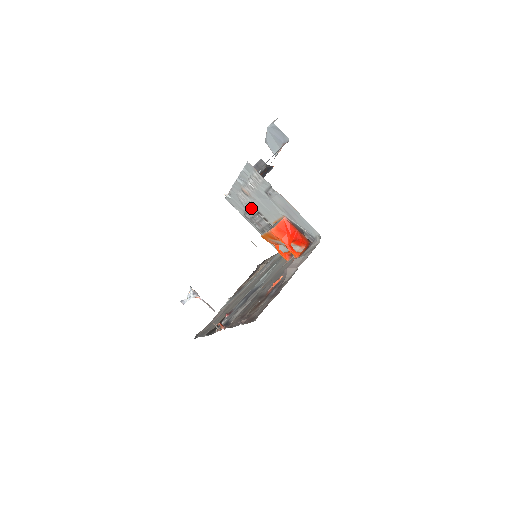
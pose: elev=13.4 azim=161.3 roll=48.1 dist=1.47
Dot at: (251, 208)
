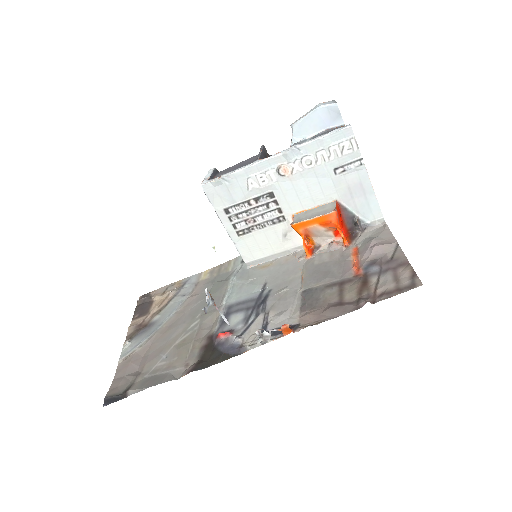
Dot at: (264, 195)
